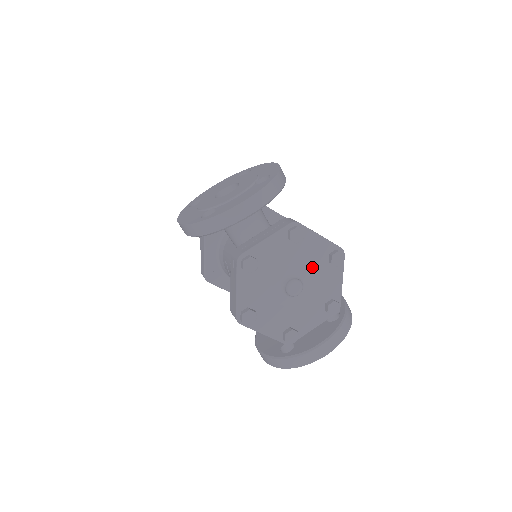
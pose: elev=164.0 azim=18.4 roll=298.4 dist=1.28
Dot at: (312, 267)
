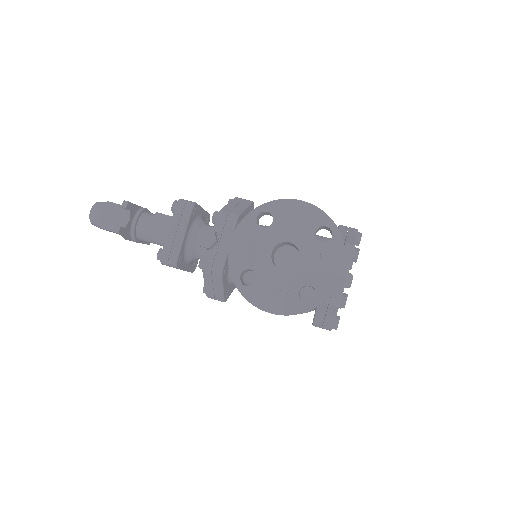
Dot at: occluded
